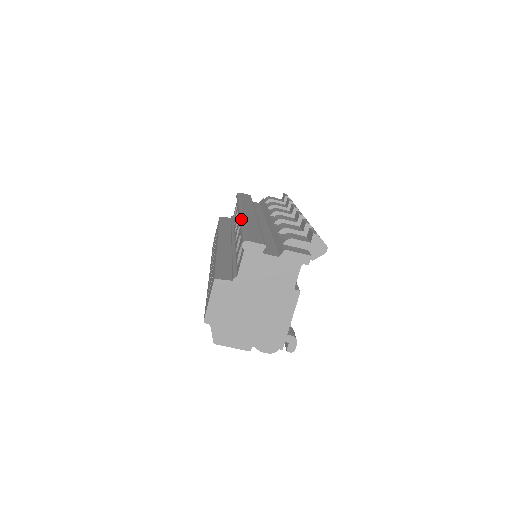
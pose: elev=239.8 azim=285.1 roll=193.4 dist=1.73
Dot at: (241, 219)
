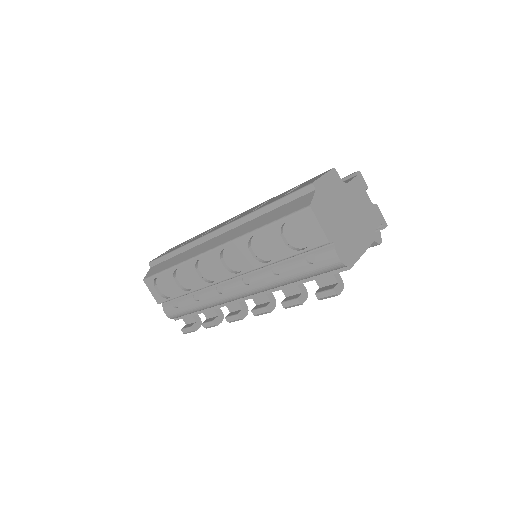
Dot at: occluded
